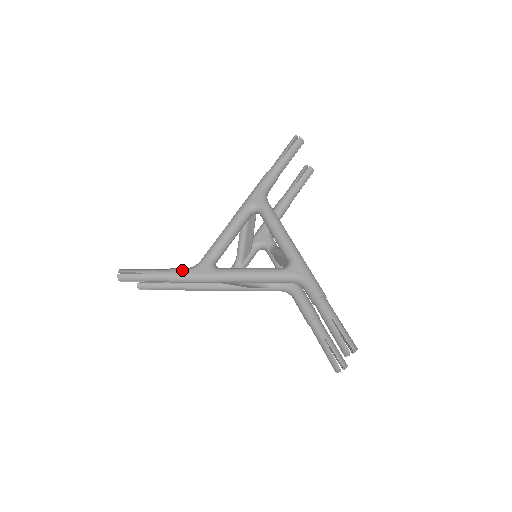
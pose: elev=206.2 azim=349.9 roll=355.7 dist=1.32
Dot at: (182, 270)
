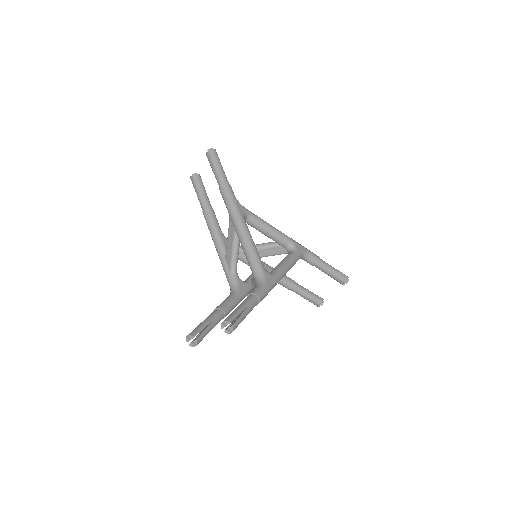
Dot at: occluded
